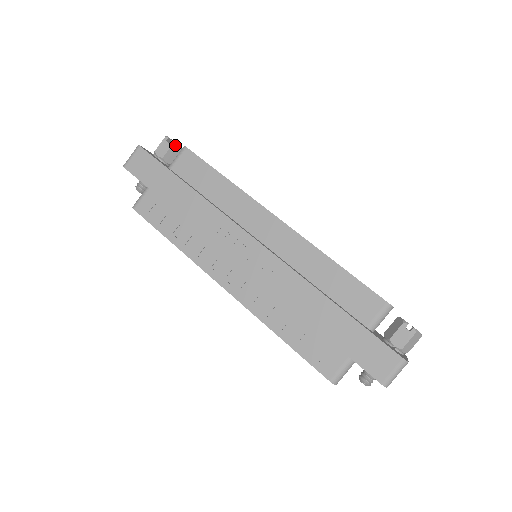
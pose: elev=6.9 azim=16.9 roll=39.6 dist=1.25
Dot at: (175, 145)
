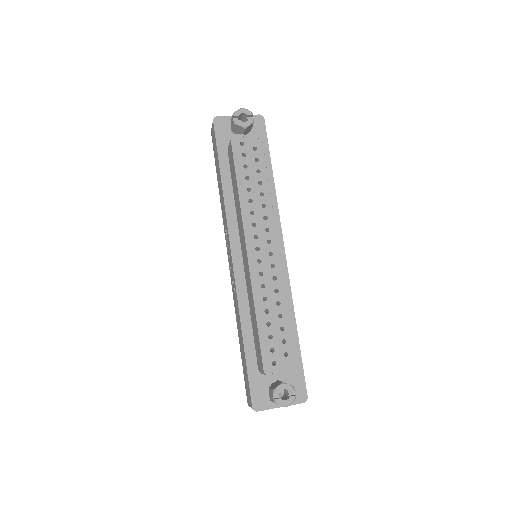
Dot at: (237, 125)
